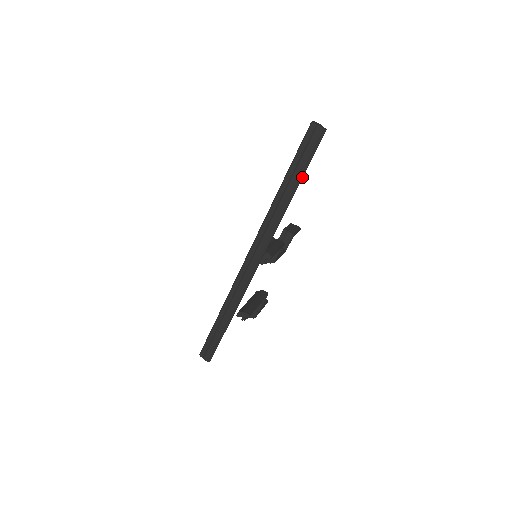
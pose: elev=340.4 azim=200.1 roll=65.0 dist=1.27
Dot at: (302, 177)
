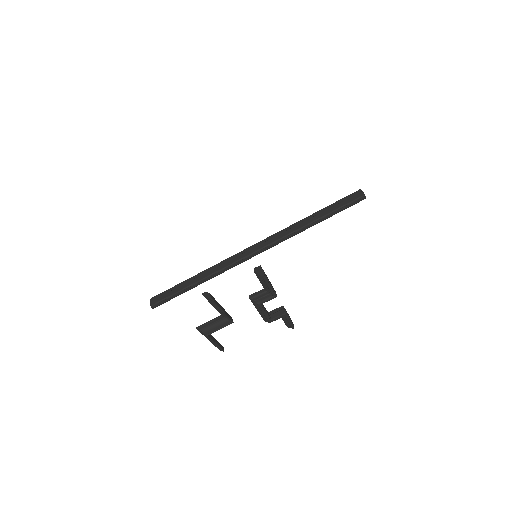
Dot at: (329, 216)
